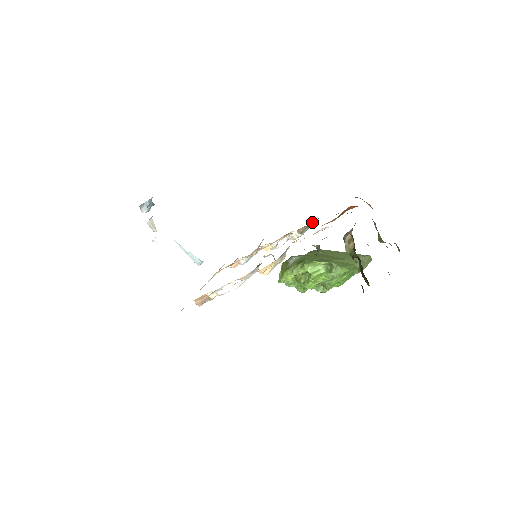
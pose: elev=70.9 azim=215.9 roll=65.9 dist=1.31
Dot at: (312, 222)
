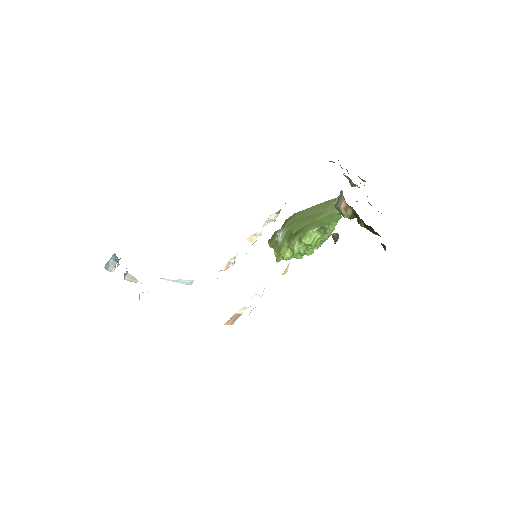
Dot at: occluded
